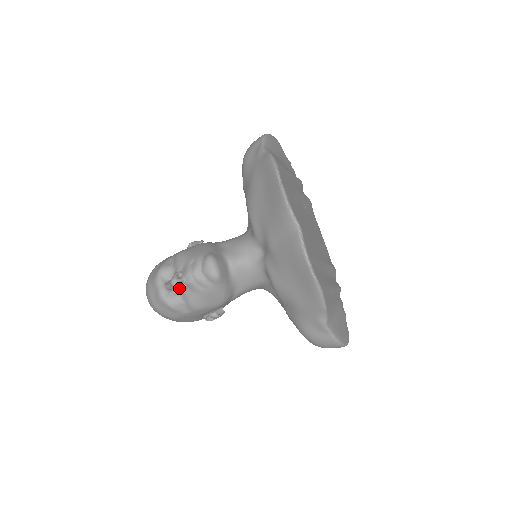
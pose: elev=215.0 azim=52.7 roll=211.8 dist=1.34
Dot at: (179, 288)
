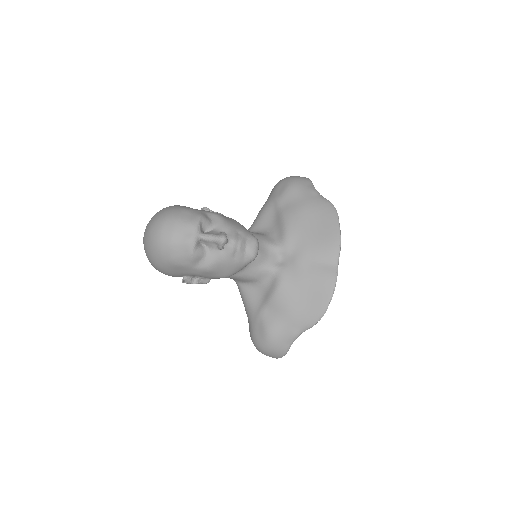
Dot at: (222, 246)
